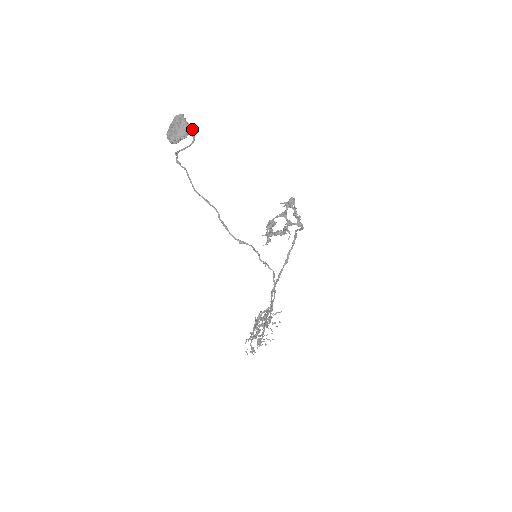
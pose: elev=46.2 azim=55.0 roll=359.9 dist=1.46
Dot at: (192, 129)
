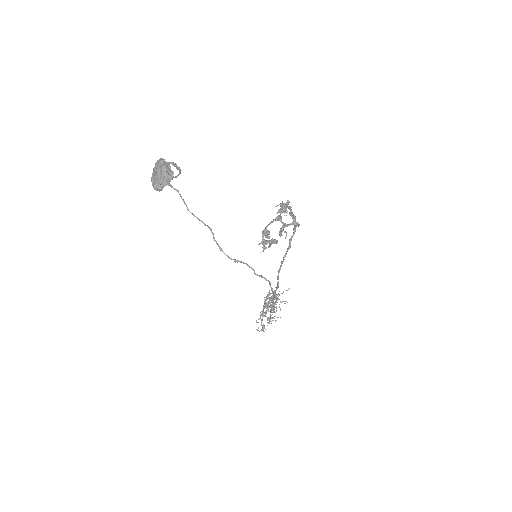
Dot at: (176, 166)
